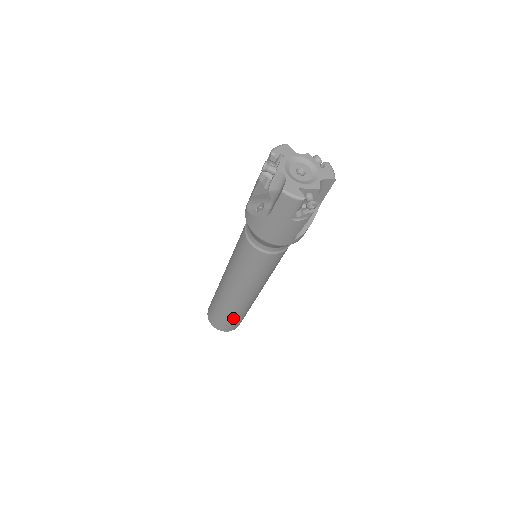
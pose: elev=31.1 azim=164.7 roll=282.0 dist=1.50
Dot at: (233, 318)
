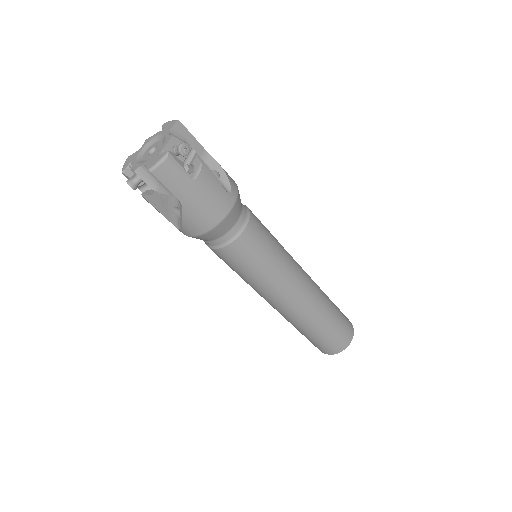
Dot at: (331, 323)
